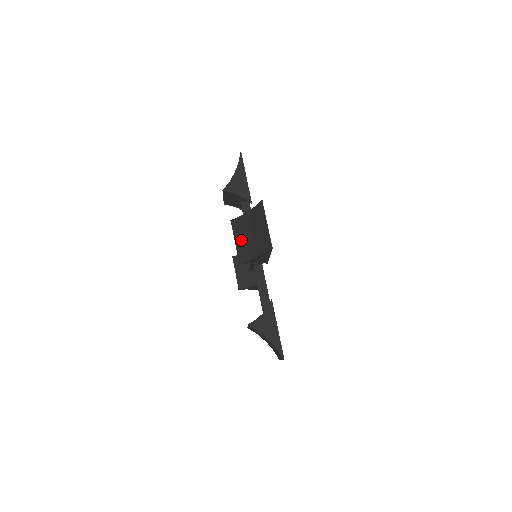
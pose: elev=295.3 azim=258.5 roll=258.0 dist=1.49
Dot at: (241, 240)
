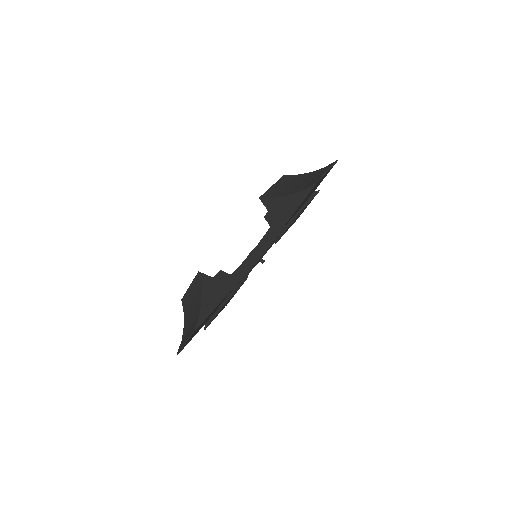
Dot at: (281, 186)
